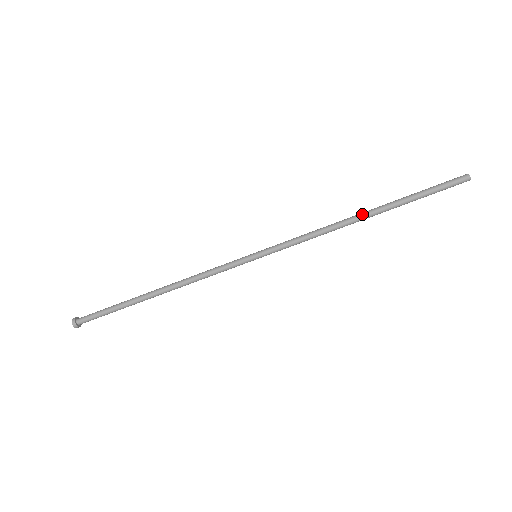
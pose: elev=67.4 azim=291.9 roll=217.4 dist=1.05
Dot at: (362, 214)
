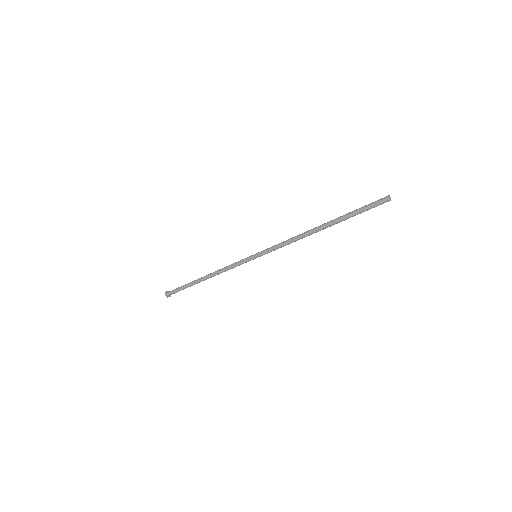
Dot at: (317, 228)
